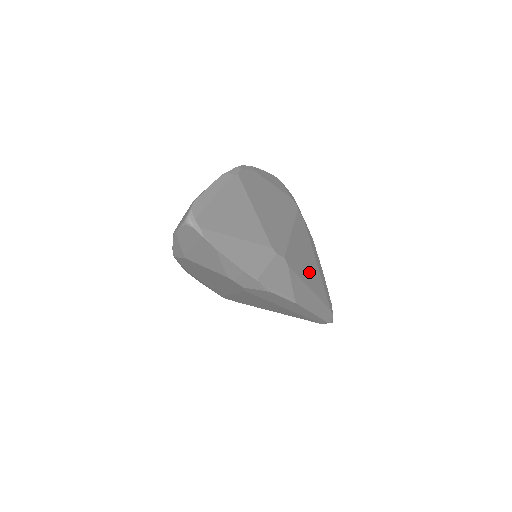
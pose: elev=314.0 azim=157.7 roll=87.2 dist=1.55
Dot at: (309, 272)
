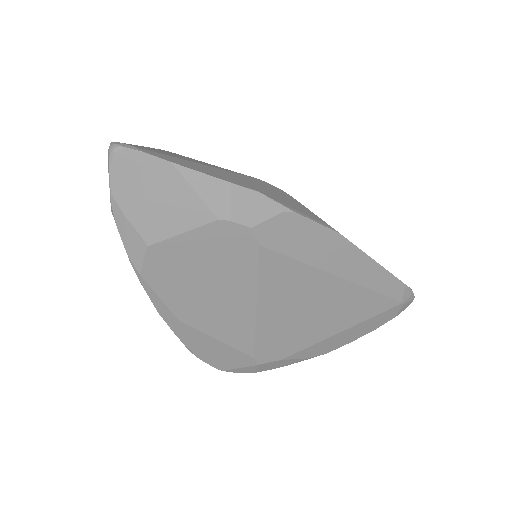
Dot at: occluded
